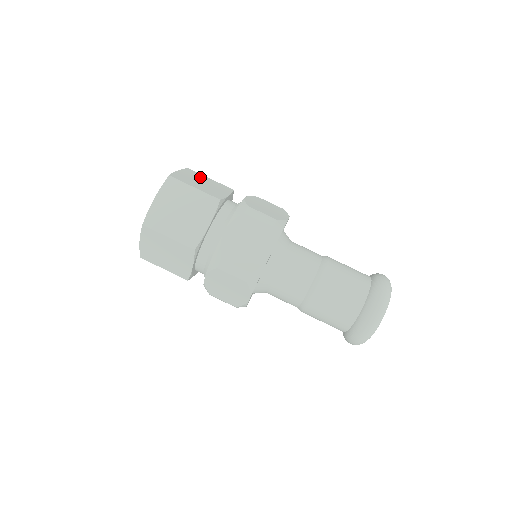
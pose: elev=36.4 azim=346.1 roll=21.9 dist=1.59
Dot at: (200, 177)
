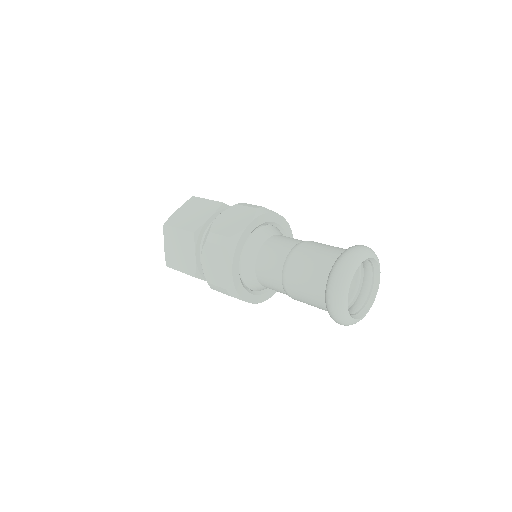
Dot at: (196, 204)
